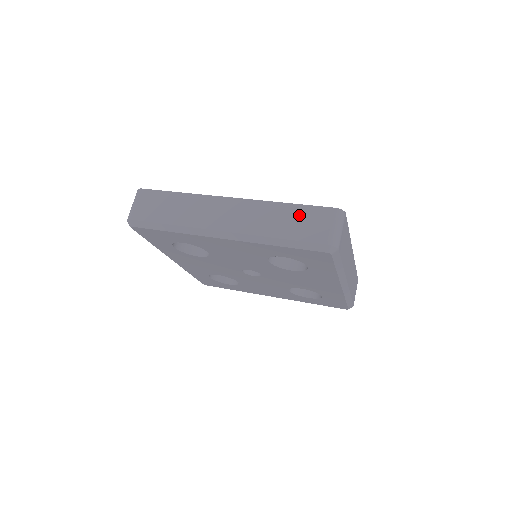
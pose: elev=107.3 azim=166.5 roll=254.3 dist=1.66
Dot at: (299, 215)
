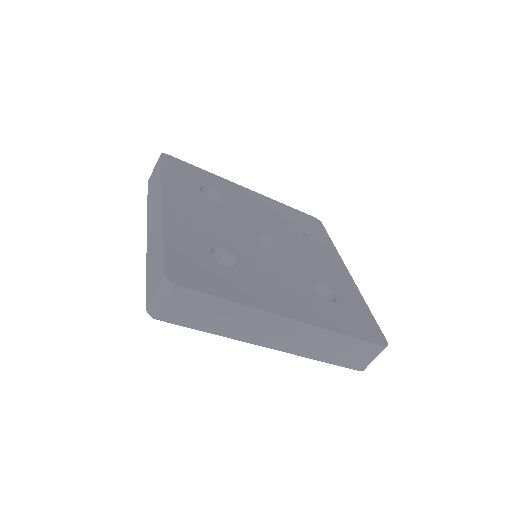
Dot at: (351, 347)
